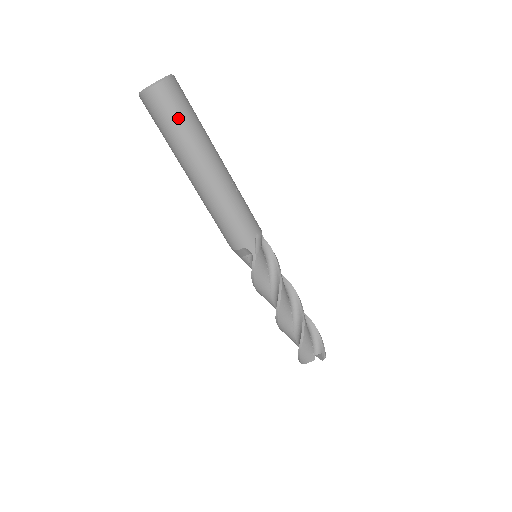
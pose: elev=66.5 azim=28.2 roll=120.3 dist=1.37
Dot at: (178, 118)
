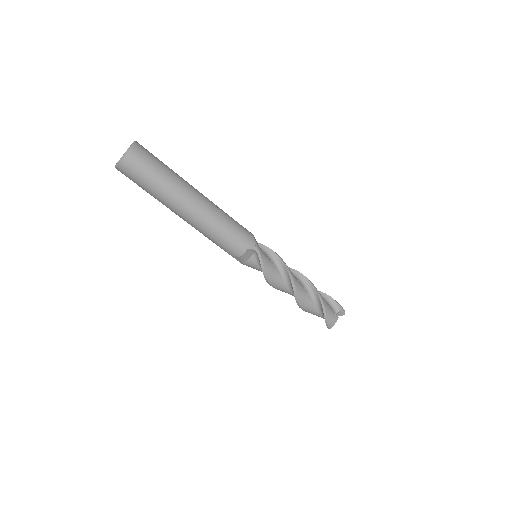
Dot at: (156, 169)
